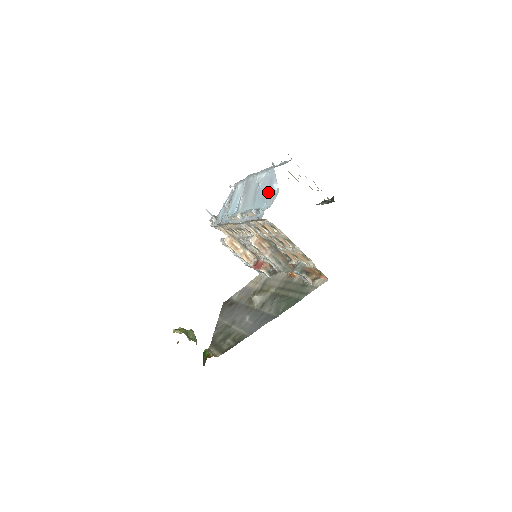
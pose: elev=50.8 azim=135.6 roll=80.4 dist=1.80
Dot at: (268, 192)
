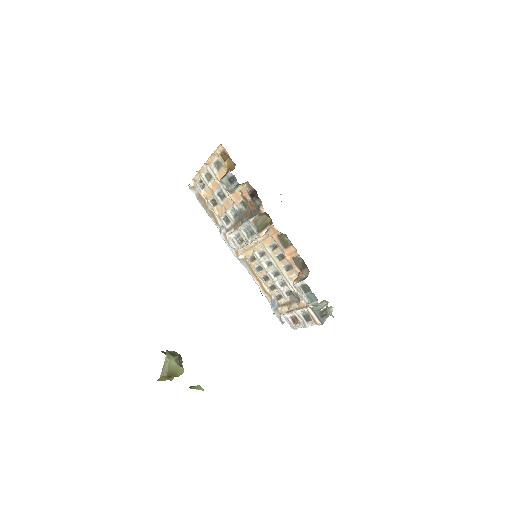
Dot at: occluded
